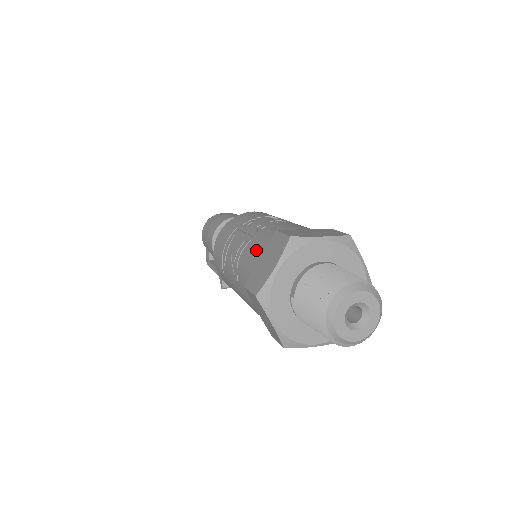
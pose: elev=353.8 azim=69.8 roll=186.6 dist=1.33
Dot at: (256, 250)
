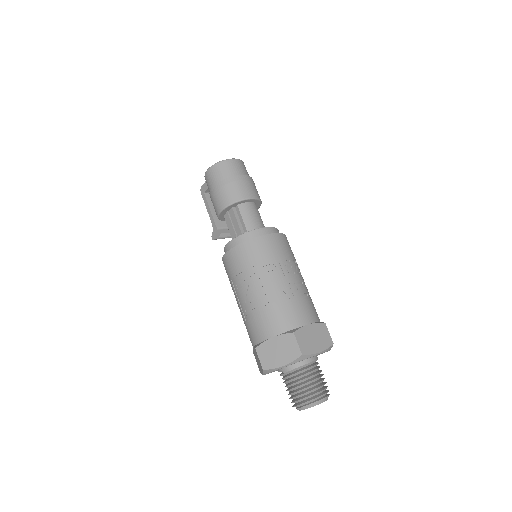
Dot at: (272, 326)
